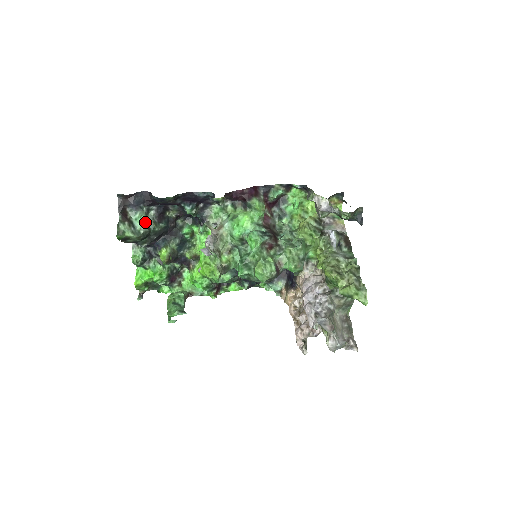
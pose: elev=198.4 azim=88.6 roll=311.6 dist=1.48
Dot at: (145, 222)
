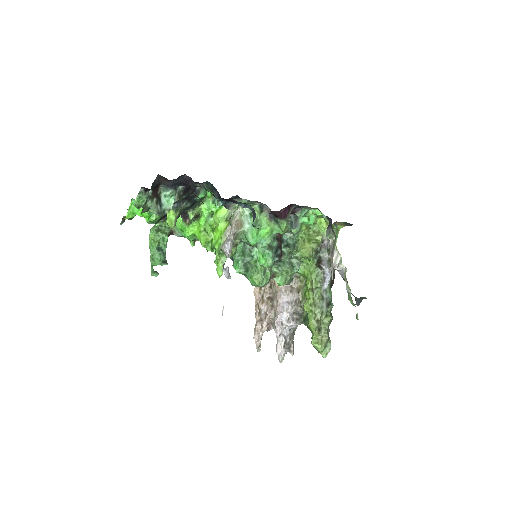
Dot at: (173, 202)
